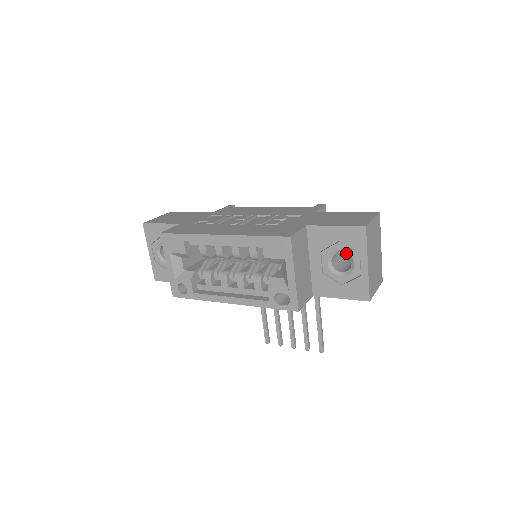
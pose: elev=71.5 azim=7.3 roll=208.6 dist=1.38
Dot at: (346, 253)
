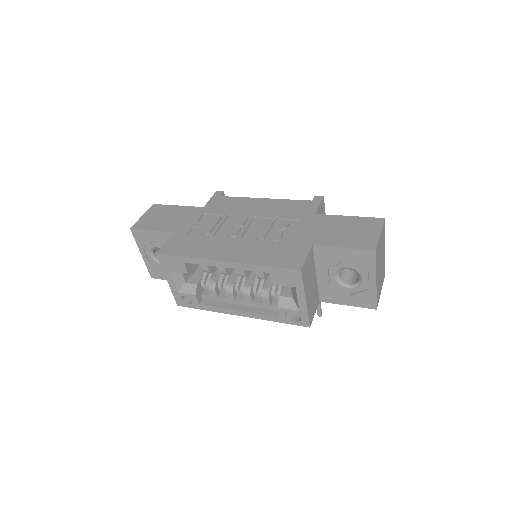
Dot at: (354, 270)
